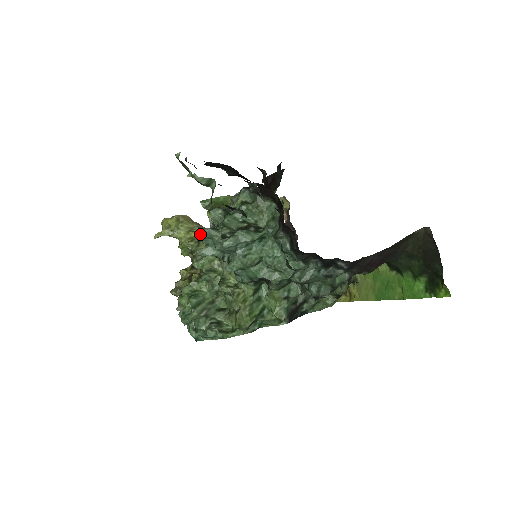
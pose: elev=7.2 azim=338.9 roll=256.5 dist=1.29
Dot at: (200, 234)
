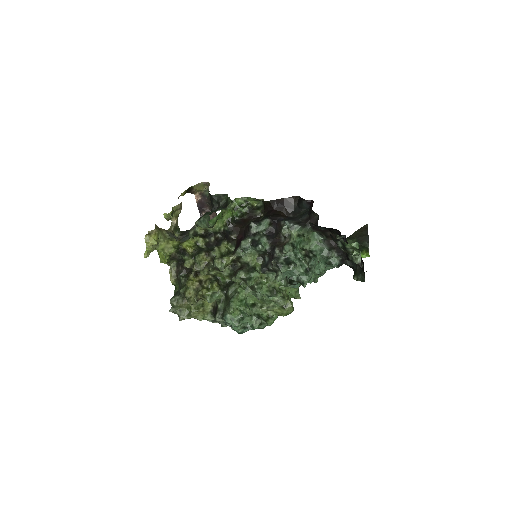
Dot at: (189, 244)
